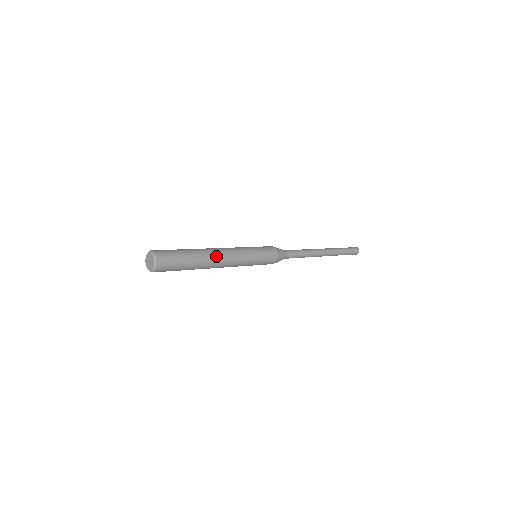
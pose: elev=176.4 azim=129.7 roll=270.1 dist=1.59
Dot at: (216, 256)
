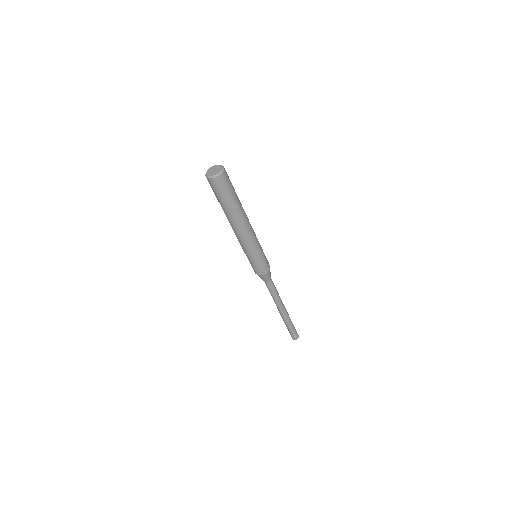
Dot at: (245, 221)
